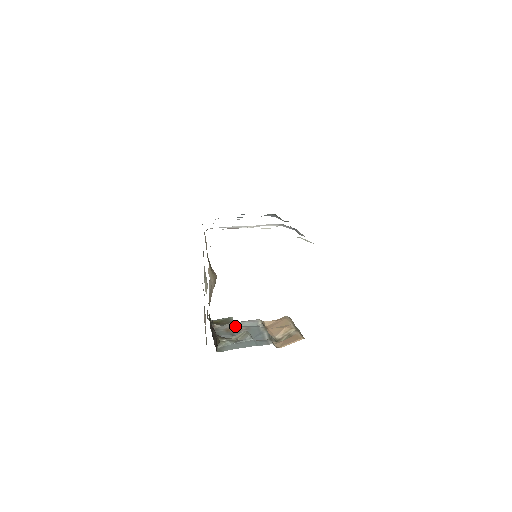
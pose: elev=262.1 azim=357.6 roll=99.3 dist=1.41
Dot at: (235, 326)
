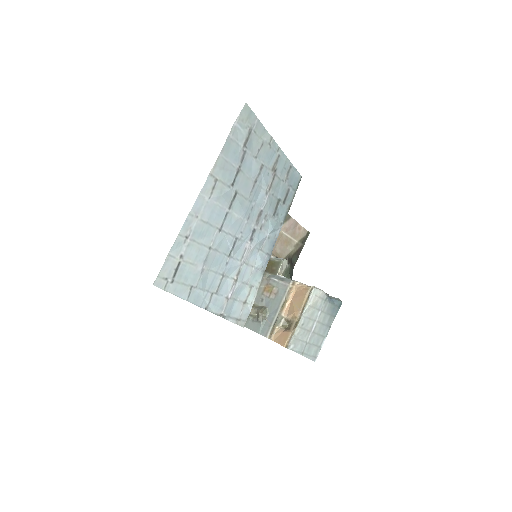
Dot at: (272, 285)
